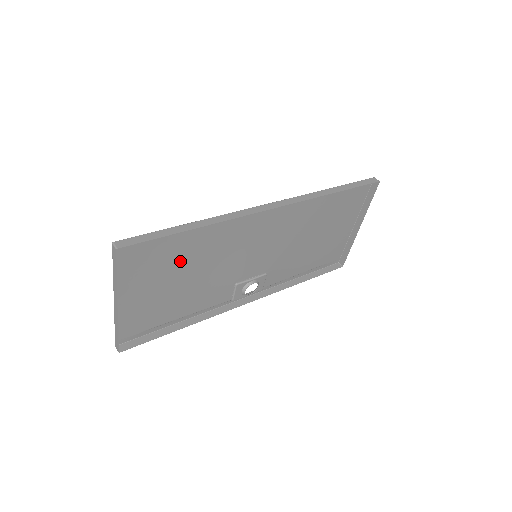
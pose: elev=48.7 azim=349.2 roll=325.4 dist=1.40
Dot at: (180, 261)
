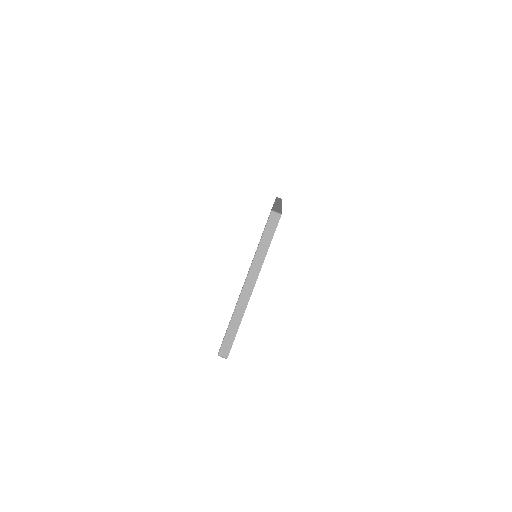
Dot at: occluded
